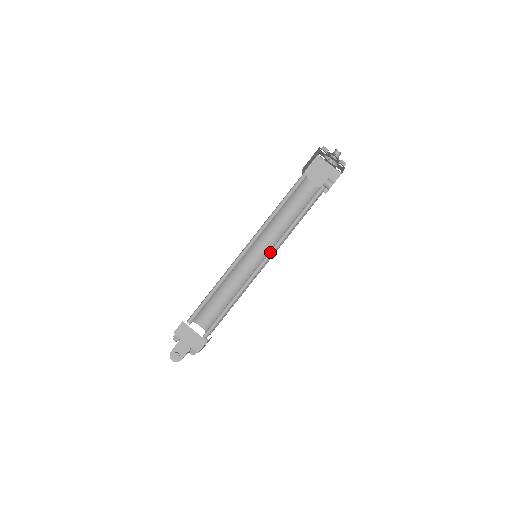
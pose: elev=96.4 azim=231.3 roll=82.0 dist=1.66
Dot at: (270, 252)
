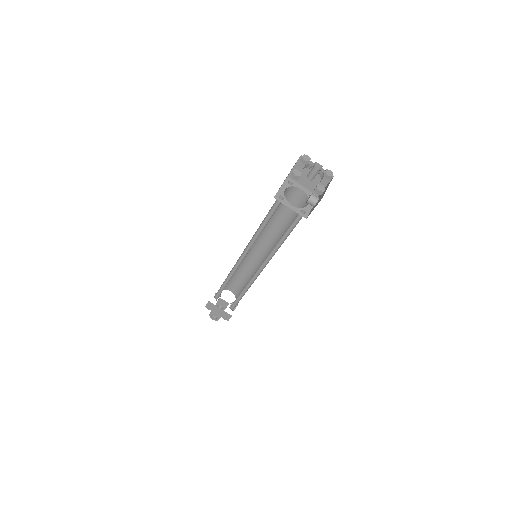
Dot at: (265, 261)
